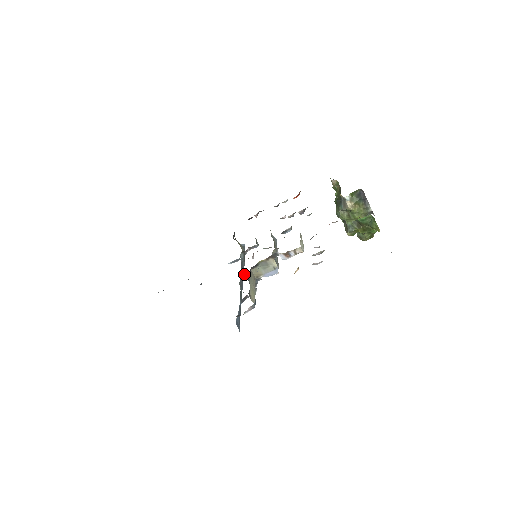
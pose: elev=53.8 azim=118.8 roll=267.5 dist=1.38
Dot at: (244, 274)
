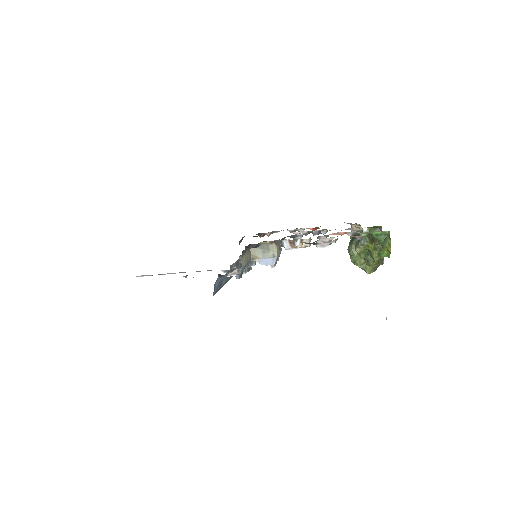
Dot at: (239, 260)
